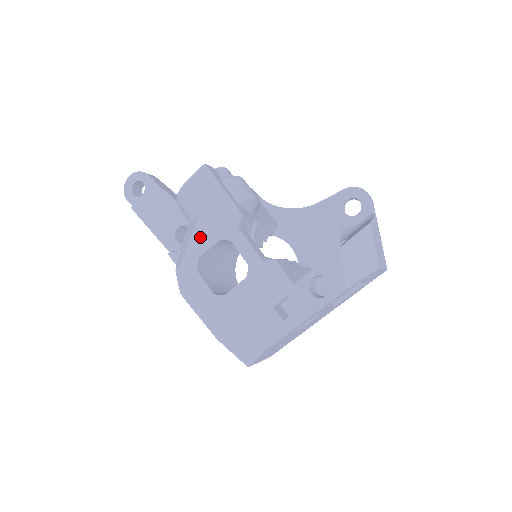
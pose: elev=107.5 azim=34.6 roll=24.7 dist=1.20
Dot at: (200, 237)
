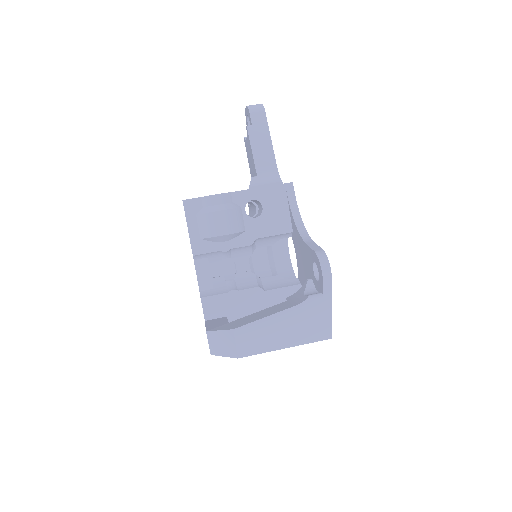
Dot at: occluded
